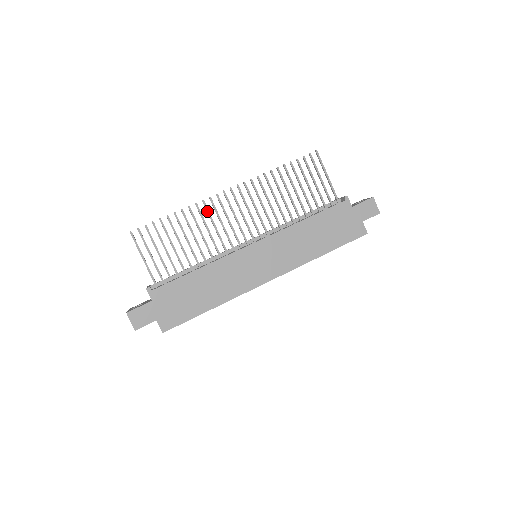
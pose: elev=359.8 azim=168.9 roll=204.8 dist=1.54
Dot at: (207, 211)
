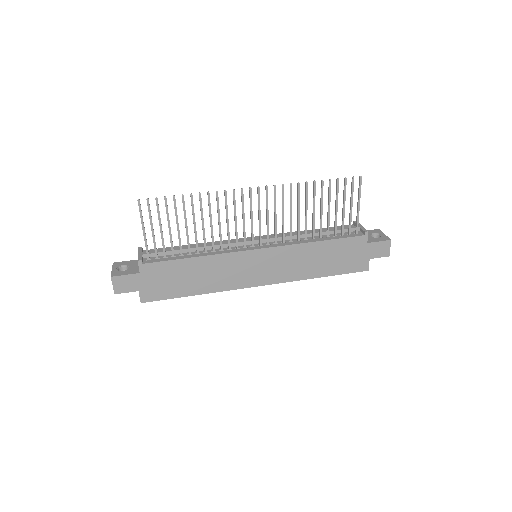
Dot at: (225, 203)
